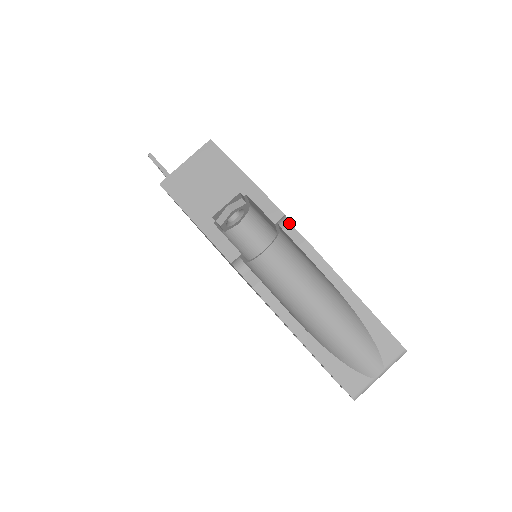
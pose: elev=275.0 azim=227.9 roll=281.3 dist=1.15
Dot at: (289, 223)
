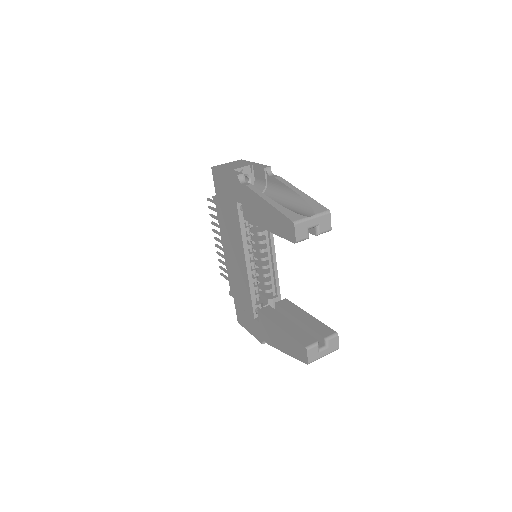
Dot at: (272, 173)
